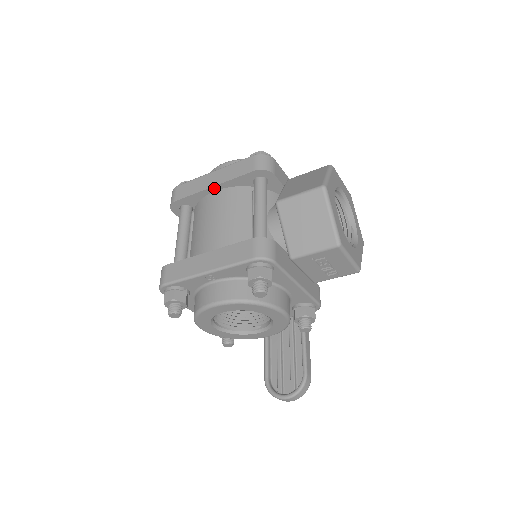
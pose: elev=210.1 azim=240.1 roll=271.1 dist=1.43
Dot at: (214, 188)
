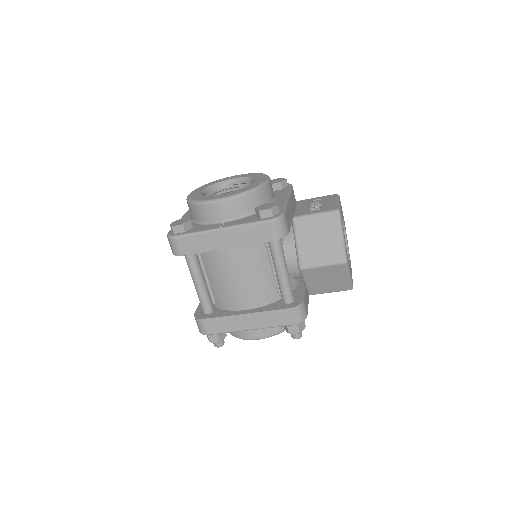
Dot at: (227, 247)
